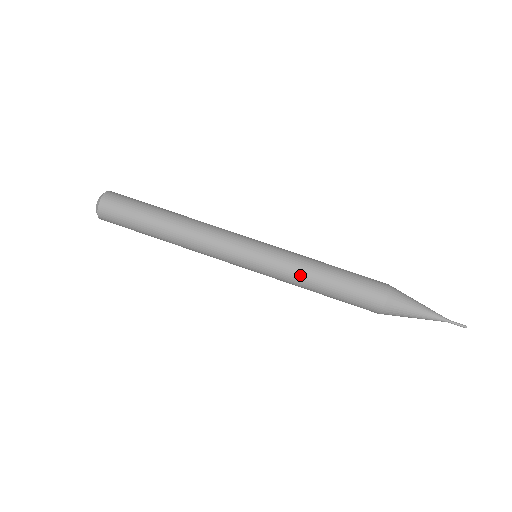
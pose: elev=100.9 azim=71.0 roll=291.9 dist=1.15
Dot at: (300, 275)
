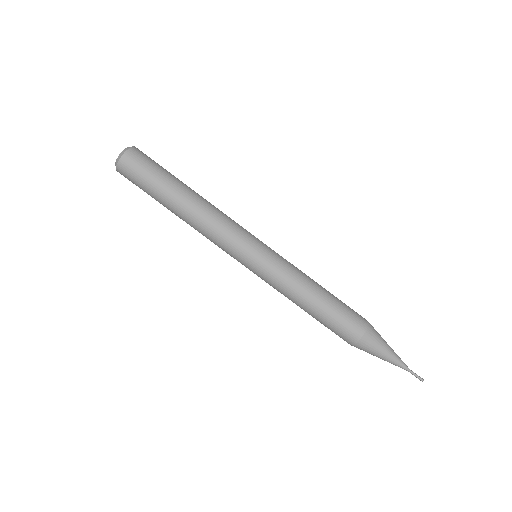
Dot at: (289, 292)
